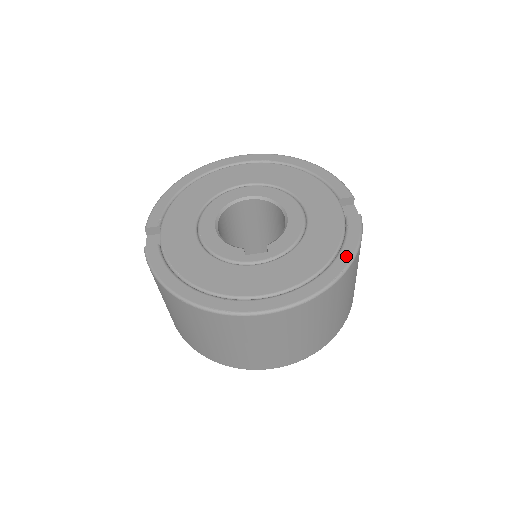
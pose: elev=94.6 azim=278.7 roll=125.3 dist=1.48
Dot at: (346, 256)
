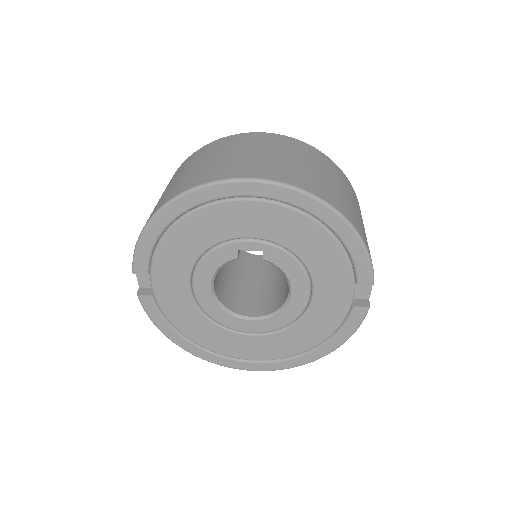
Dot at: occluded
